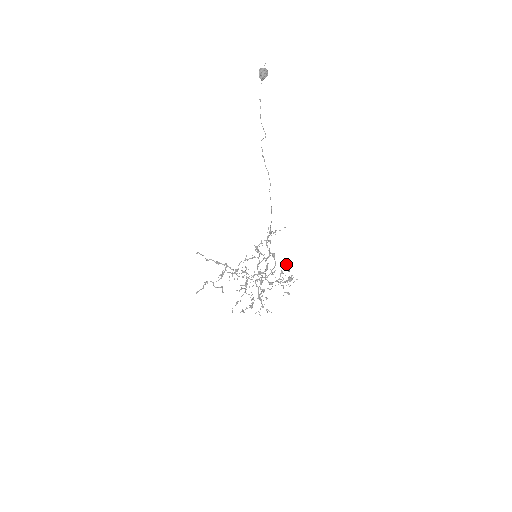
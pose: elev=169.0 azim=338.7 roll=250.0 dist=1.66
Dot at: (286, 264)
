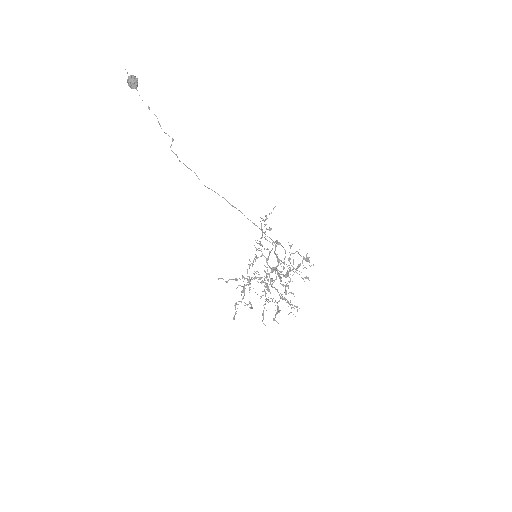
Dot at: occluded
